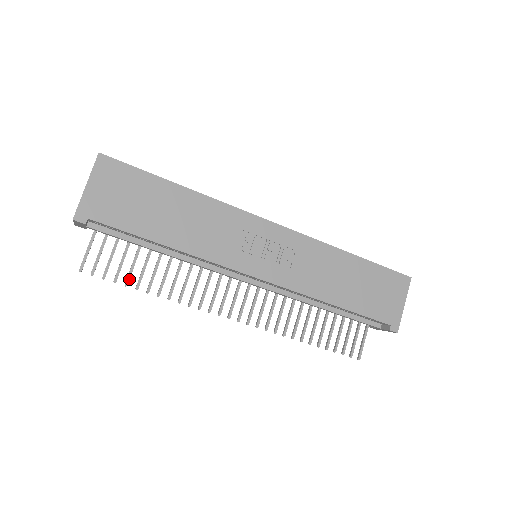
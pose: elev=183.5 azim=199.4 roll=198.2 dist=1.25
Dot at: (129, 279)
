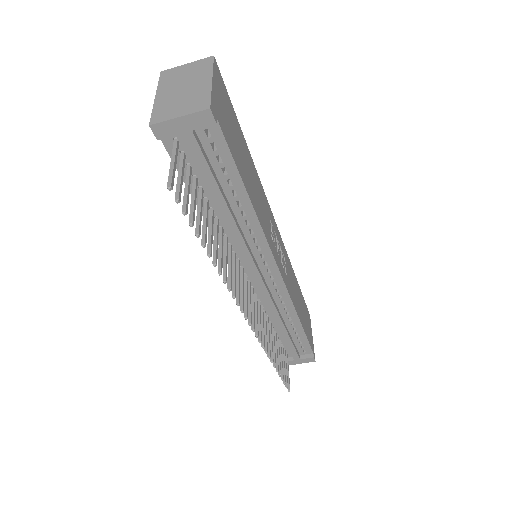
Dot at: (200, 229)
